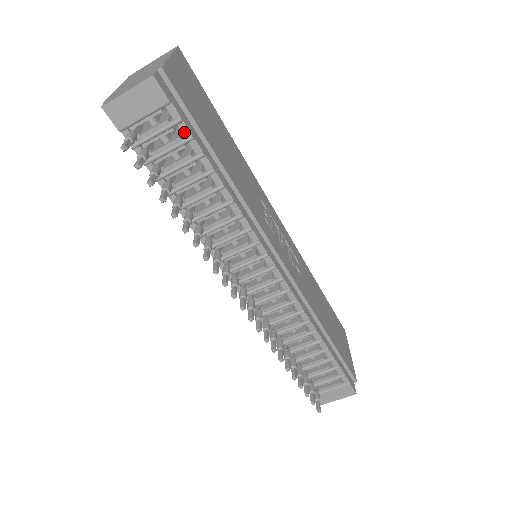
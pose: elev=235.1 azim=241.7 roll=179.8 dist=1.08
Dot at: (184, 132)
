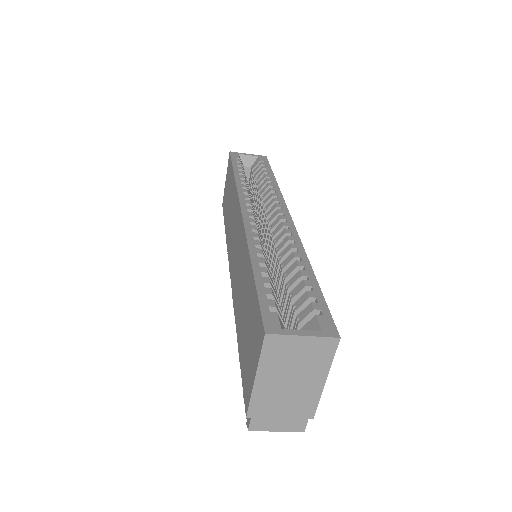
Dot at: occluded
